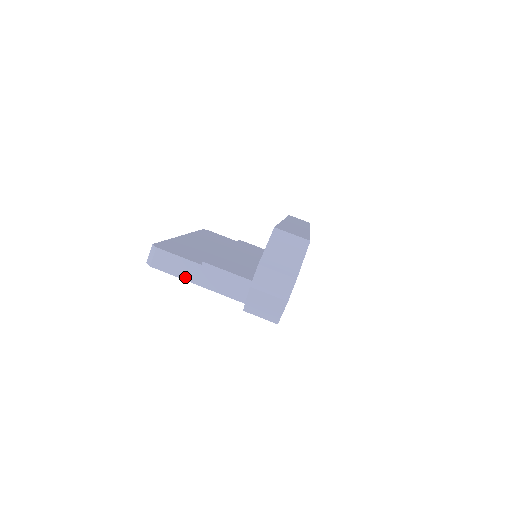
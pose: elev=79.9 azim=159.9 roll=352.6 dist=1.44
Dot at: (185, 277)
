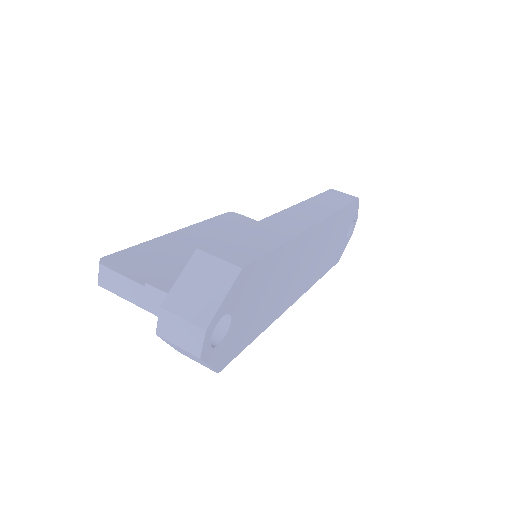
Dot at: (131, 299)
